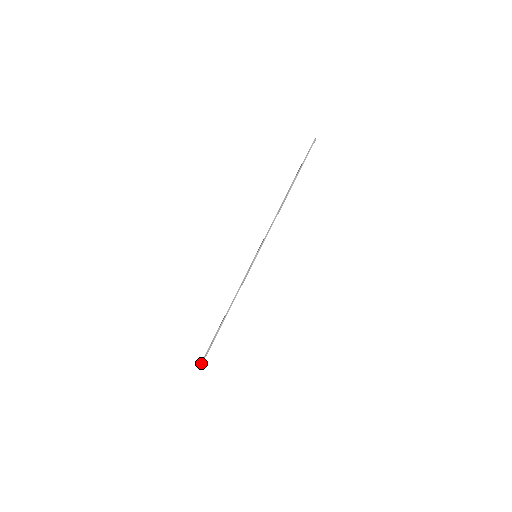
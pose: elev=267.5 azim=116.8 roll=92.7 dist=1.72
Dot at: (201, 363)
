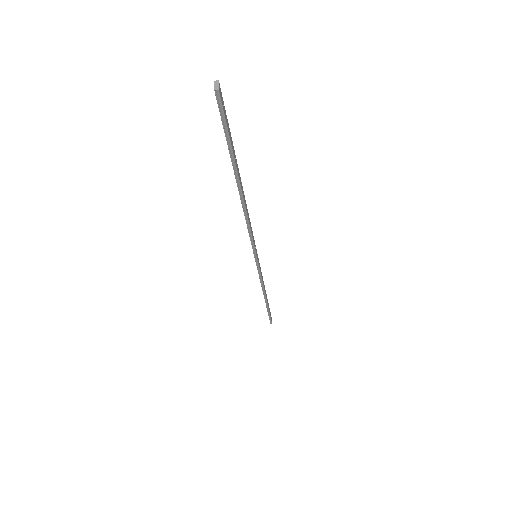
Dot at: (270, 322)
